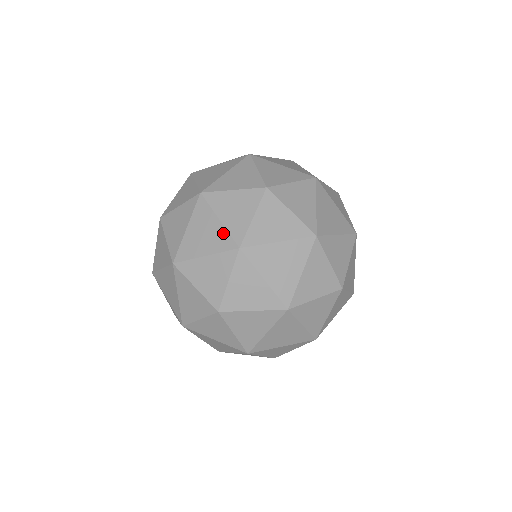
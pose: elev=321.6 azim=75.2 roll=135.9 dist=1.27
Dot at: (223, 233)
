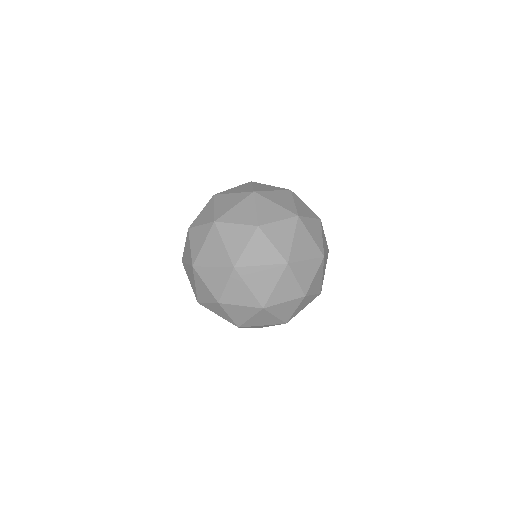
Dot at: (225, 254)
